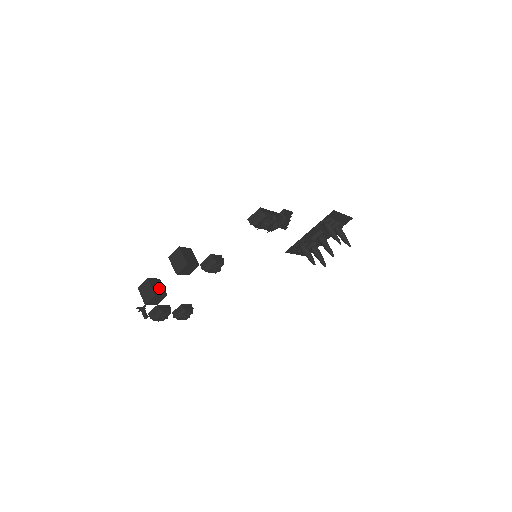
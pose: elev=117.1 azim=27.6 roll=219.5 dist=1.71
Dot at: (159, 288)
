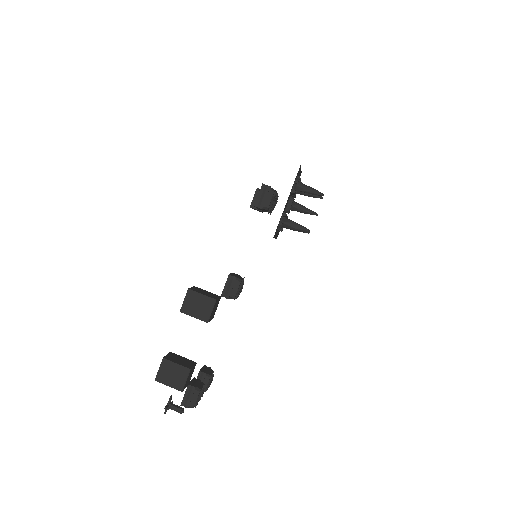
Dot at: (183, 361)
